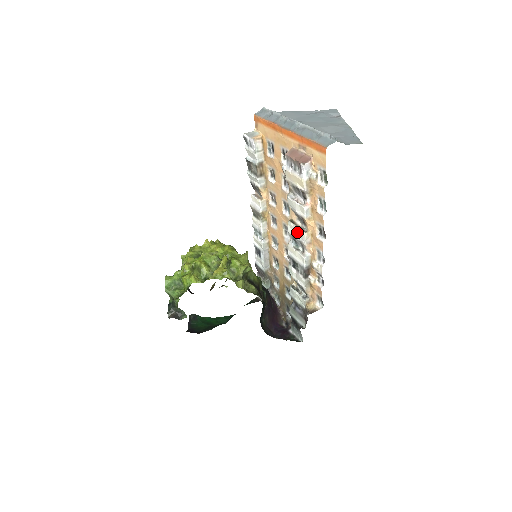
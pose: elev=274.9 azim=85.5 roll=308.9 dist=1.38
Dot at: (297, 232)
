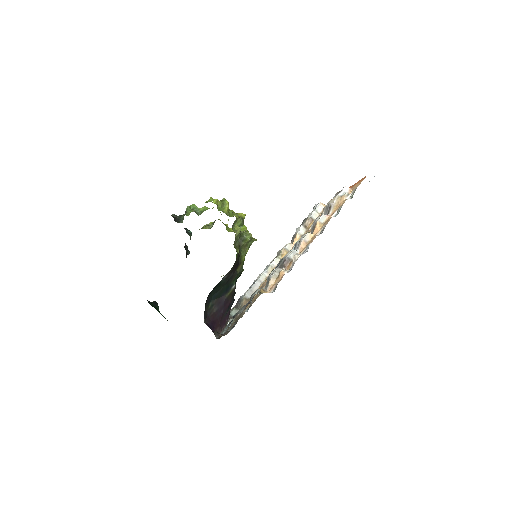
Dot at: occluded
